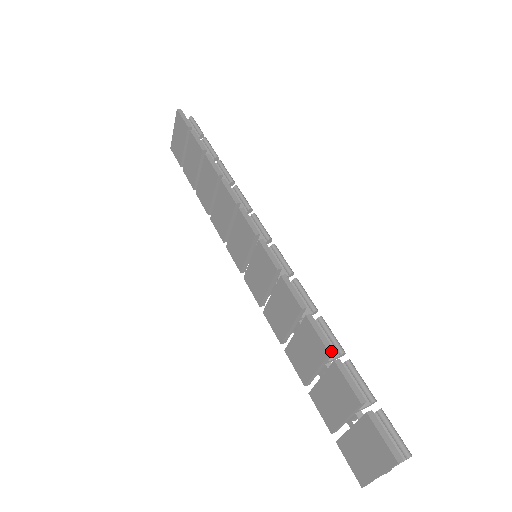
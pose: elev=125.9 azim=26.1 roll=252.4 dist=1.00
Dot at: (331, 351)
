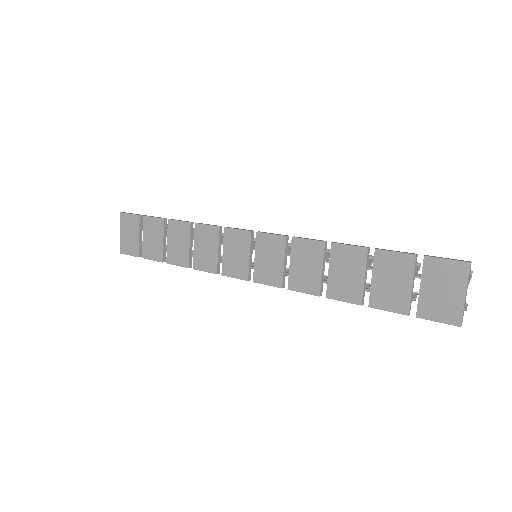
Dot at: (368, 247)
